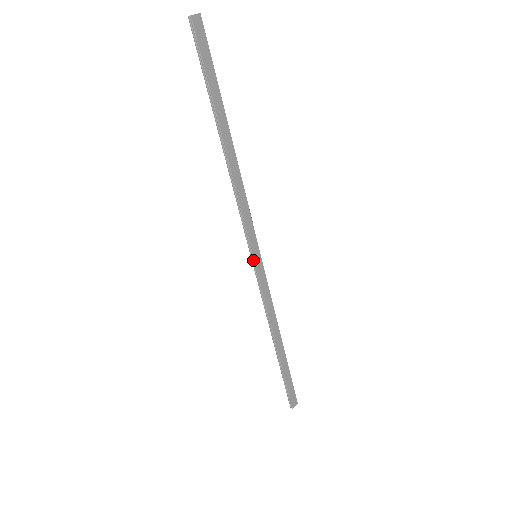
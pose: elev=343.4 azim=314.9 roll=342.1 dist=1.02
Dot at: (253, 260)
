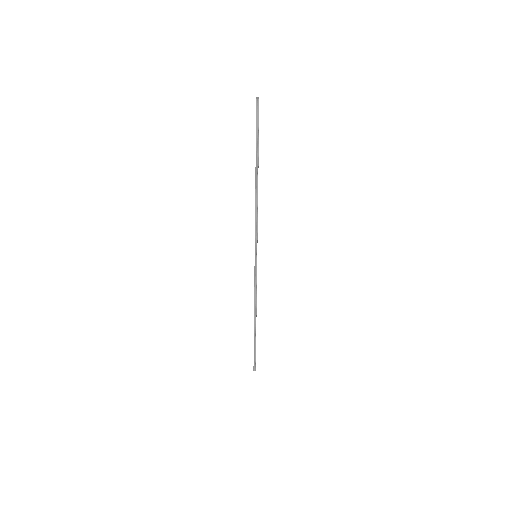
Dot at: (256, 259)
